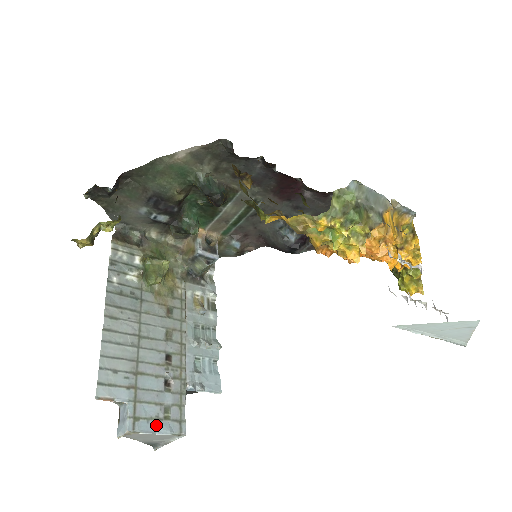
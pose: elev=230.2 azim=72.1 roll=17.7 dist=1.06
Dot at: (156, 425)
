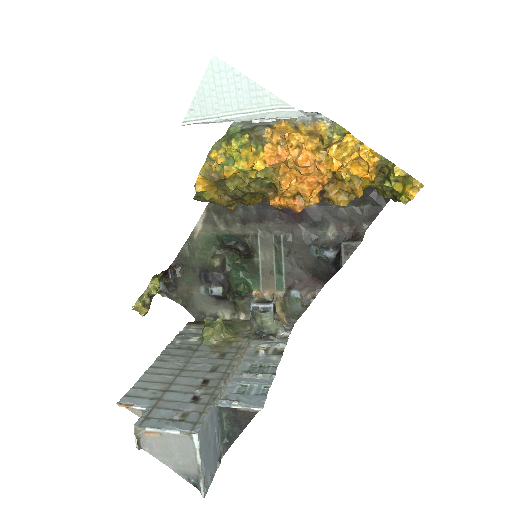
Dot at: (166, 423)
